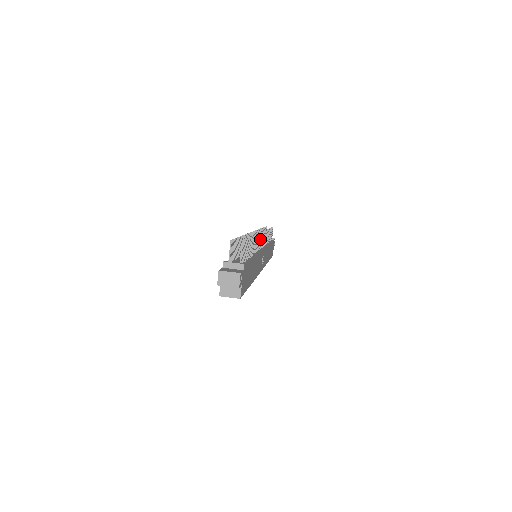
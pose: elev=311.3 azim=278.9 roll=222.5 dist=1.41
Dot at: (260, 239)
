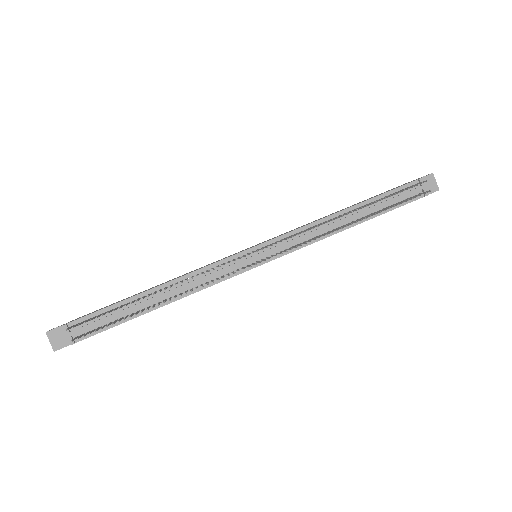
Dot at: (239, 270)
